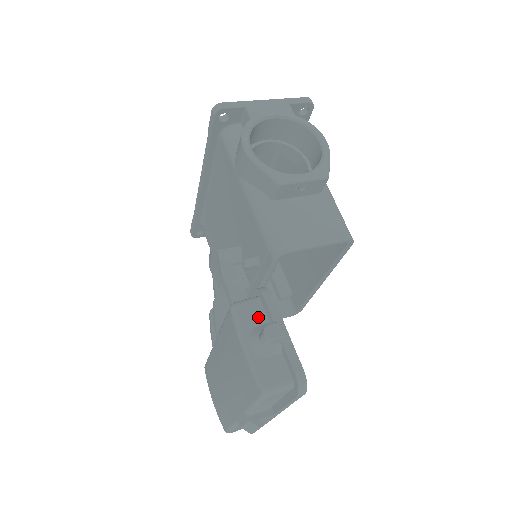
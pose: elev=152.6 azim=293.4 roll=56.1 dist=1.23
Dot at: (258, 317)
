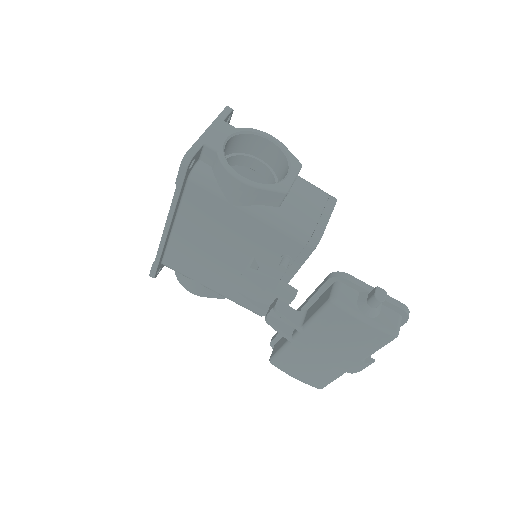
Dot at: (352, 295)
